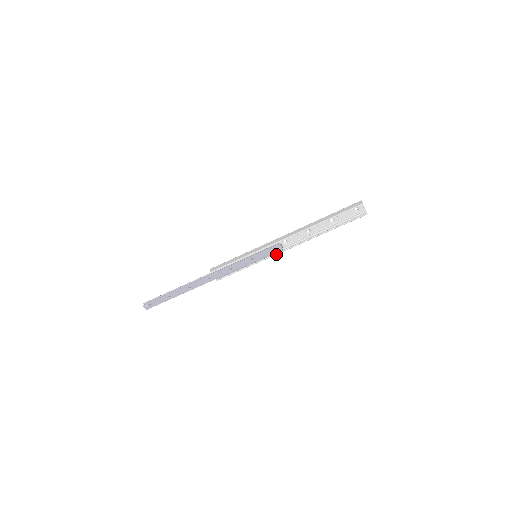
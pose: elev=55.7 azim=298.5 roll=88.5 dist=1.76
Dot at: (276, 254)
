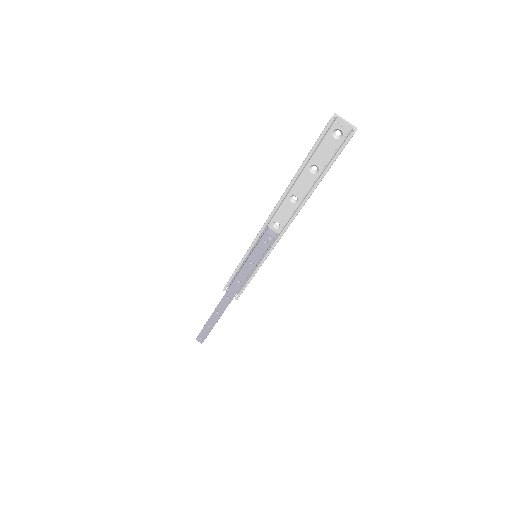
Dot at: (272, 247)
